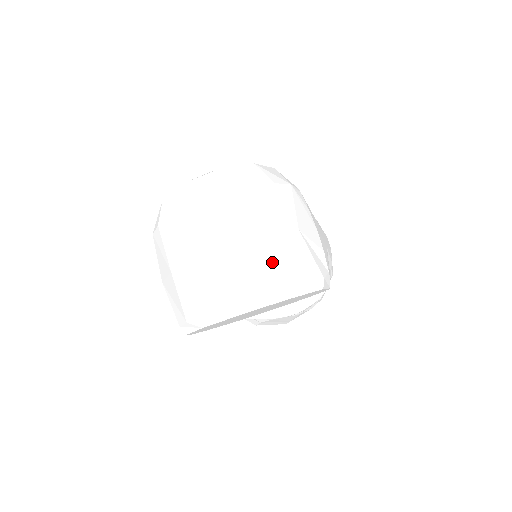
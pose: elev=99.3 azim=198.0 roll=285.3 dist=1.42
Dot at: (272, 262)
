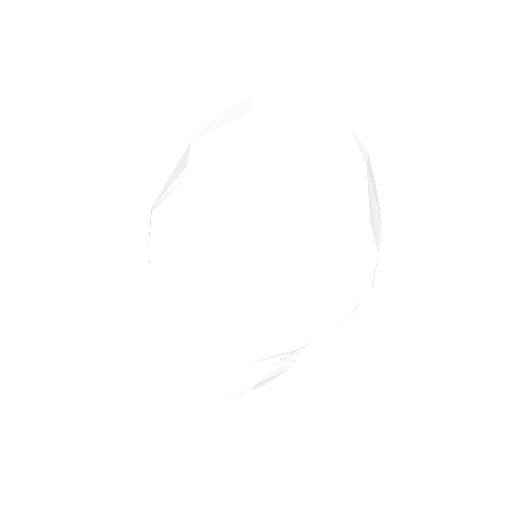
Dot at: (369, 194)
